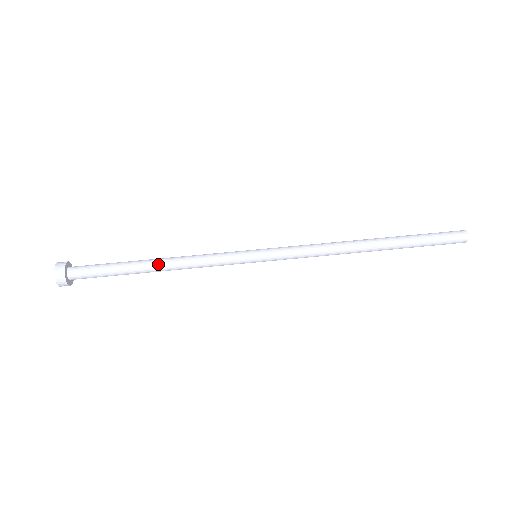
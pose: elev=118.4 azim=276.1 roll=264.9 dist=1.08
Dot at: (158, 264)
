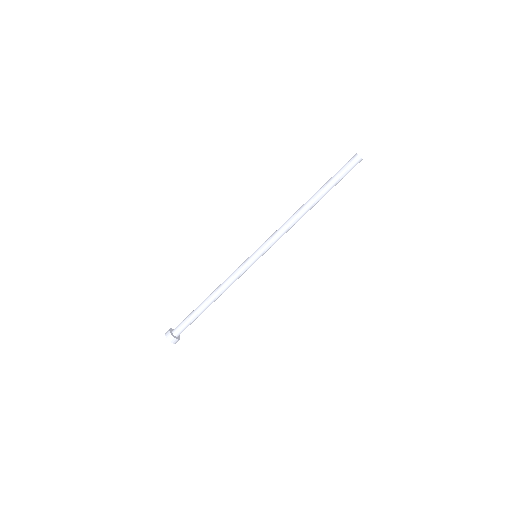
Dot at: occluded
